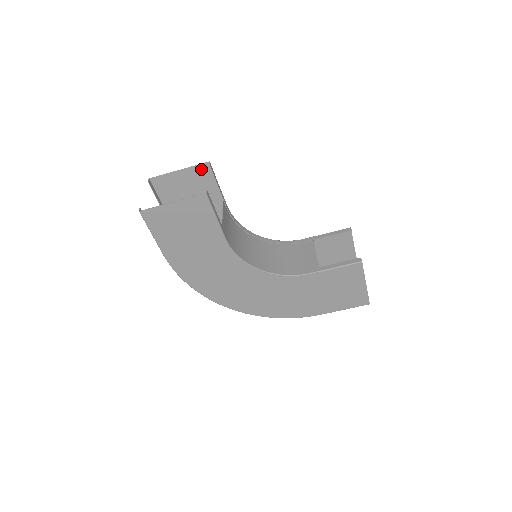
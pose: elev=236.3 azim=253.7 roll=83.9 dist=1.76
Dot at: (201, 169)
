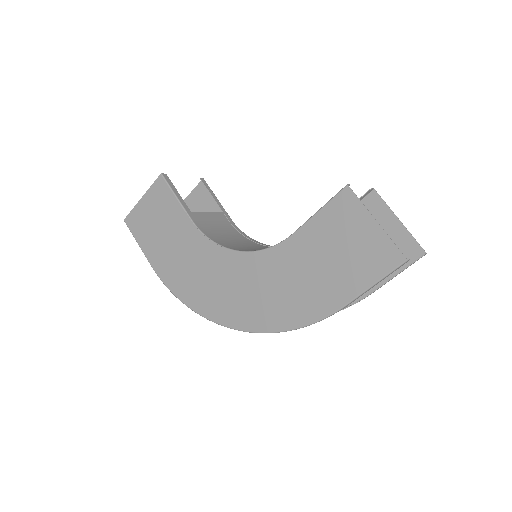
Dot at: (200, 190)
